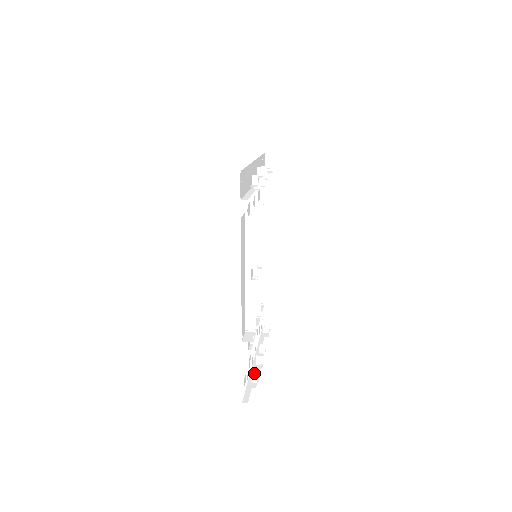
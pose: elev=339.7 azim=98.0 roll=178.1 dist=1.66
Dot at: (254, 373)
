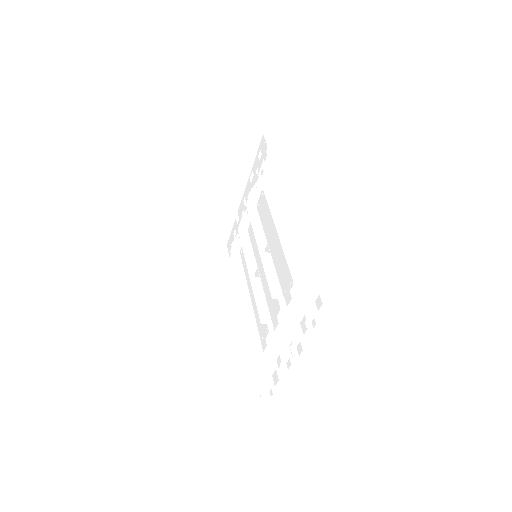
Dot at: occluded
